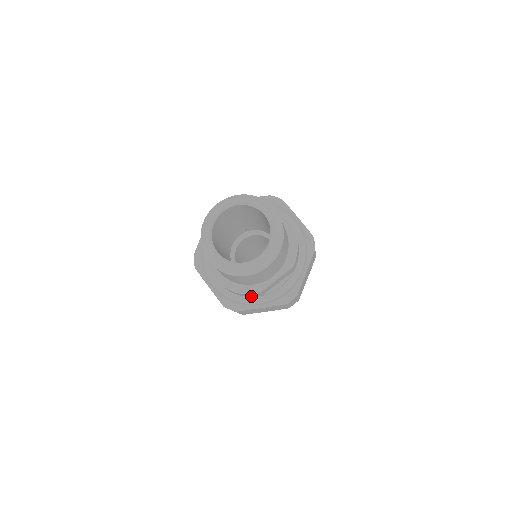
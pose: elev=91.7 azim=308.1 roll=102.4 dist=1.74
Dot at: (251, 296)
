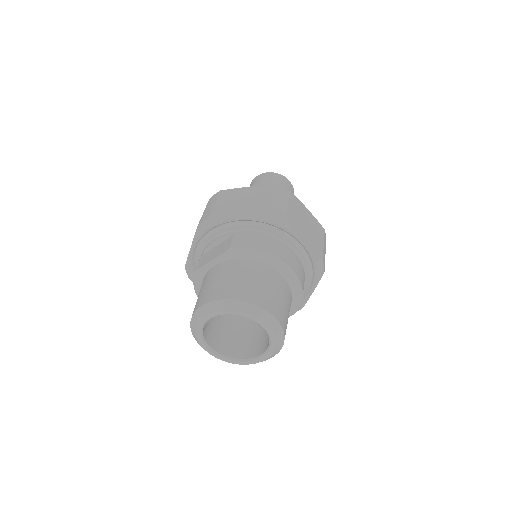
Dot at: occluded
